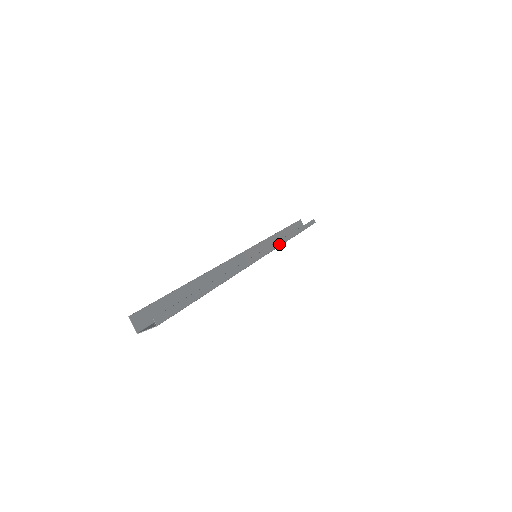
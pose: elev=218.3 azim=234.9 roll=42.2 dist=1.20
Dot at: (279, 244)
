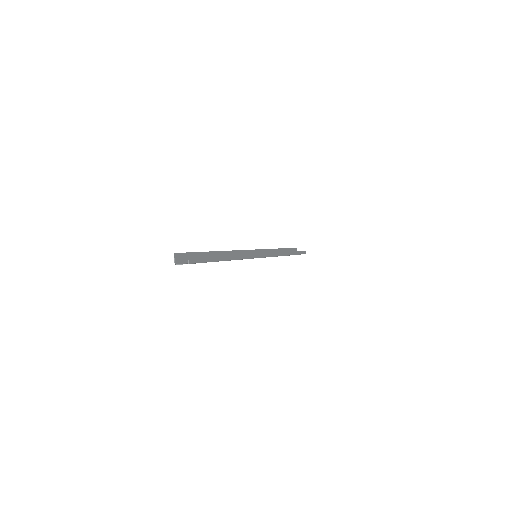
Dot at: (274, 255)
